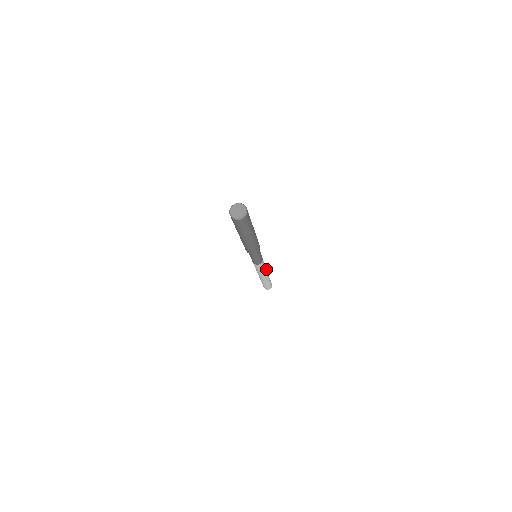
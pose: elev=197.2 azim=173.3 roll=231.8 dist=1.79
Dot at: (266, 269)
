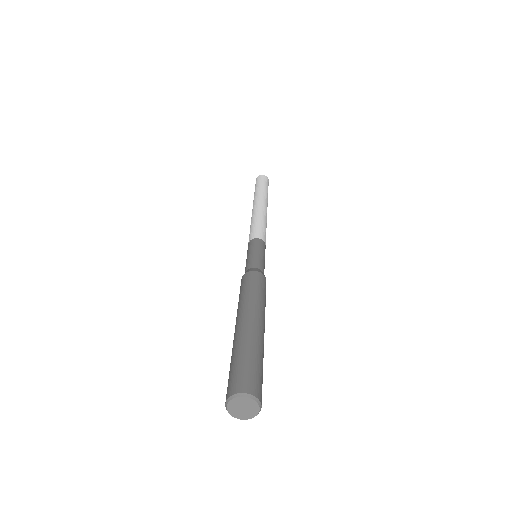
Dot at: (265, 215)
